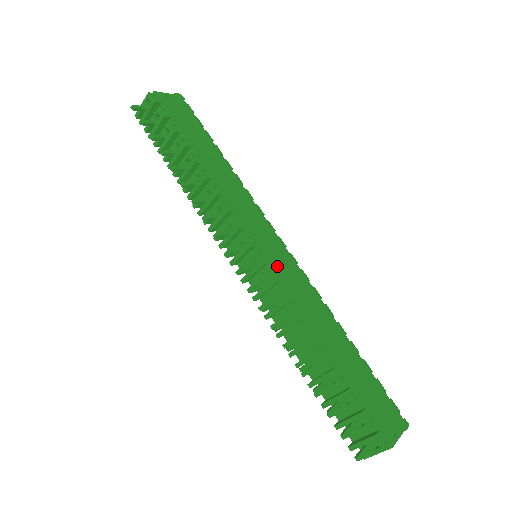
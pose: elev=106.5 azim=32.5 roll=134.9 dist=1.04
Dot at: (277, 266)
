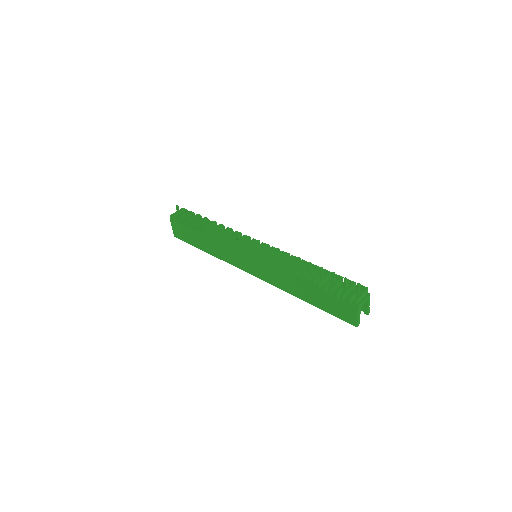
Dot at: occluded
